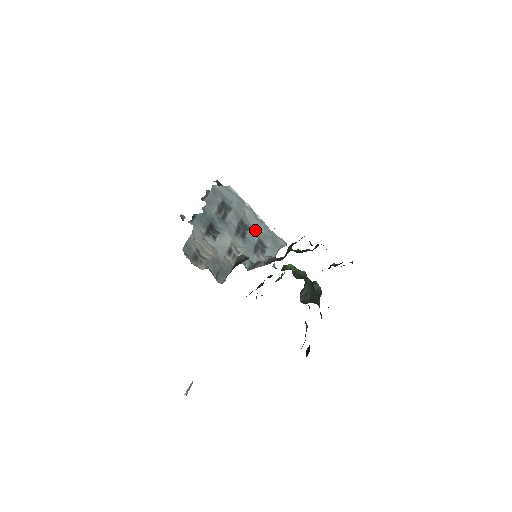
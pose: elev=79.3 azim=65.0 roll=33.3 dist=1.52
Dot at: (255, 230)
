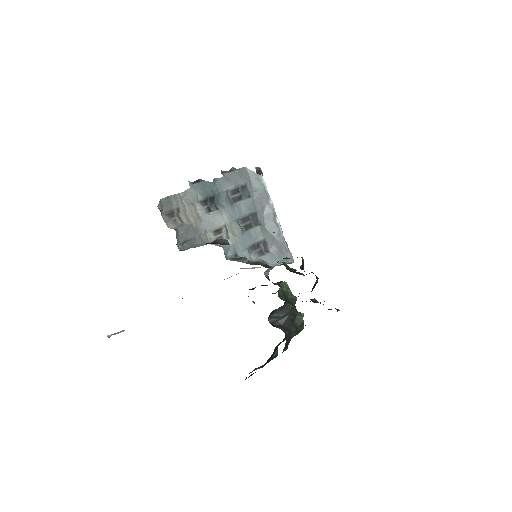
Dot at: (266, 230)
